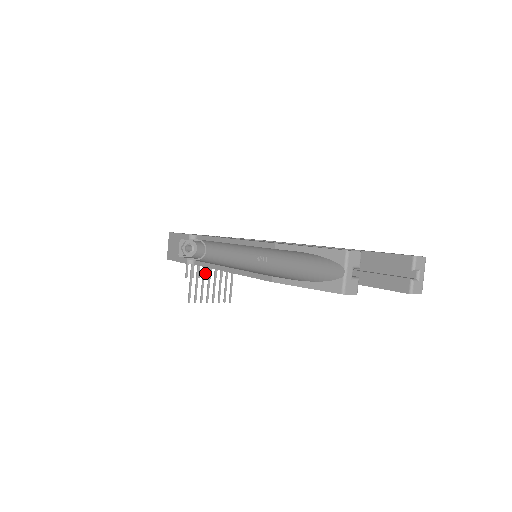
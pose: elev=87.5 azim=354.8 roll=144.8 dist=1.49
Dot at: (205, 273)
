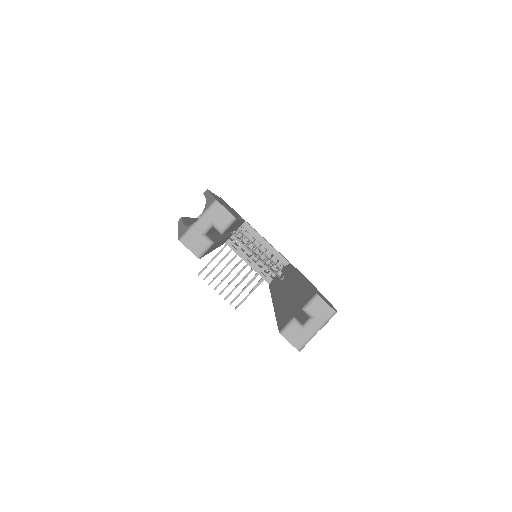
Dot at: occluded
